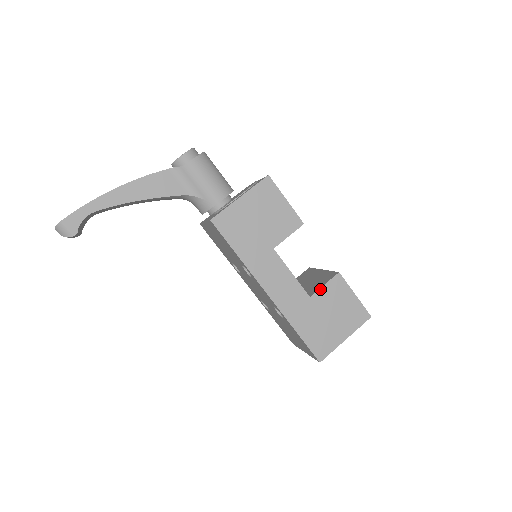
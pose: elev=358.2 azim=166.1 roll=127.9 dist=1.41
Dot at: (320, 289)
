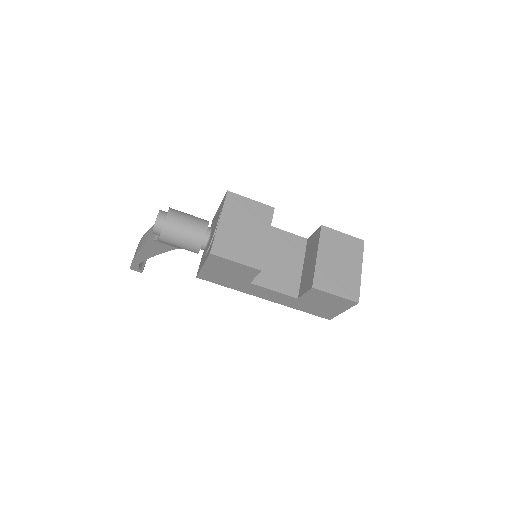
Dot at: (303, 295)
